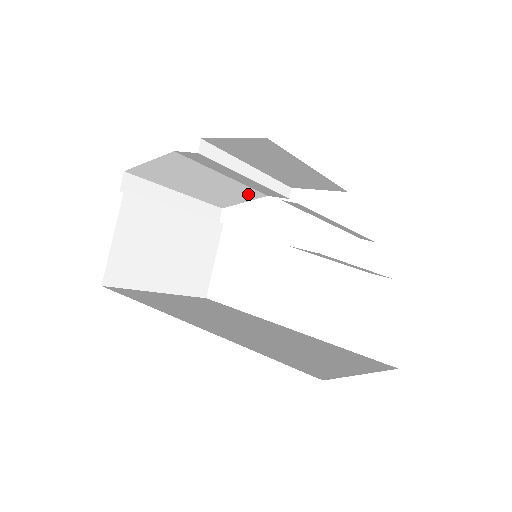
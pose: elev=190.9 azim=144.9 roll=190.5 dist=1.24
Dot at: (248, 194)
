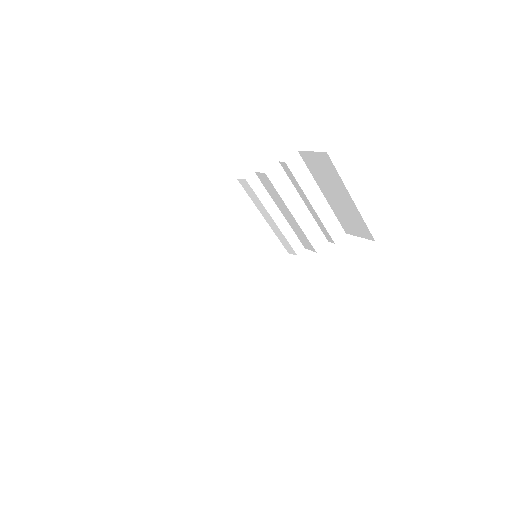
Dot at: (219, 305)
